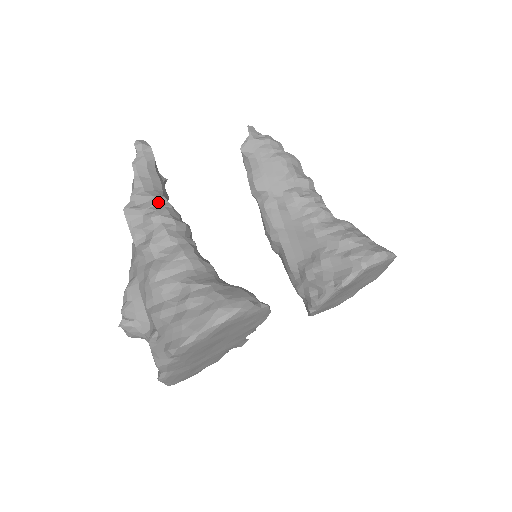
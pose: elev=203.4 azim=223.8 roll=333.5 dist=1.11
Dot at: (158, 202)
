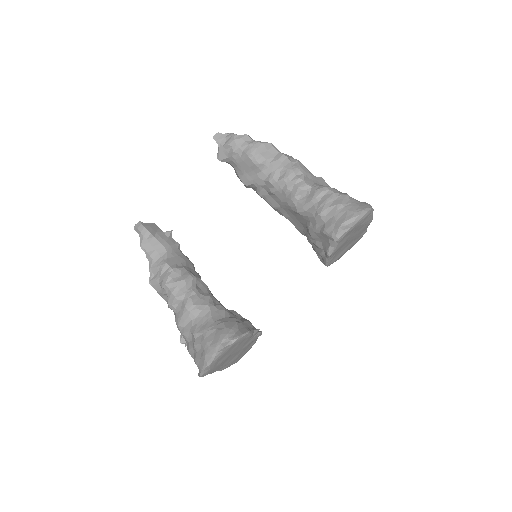
Dot at: (163, 270)
